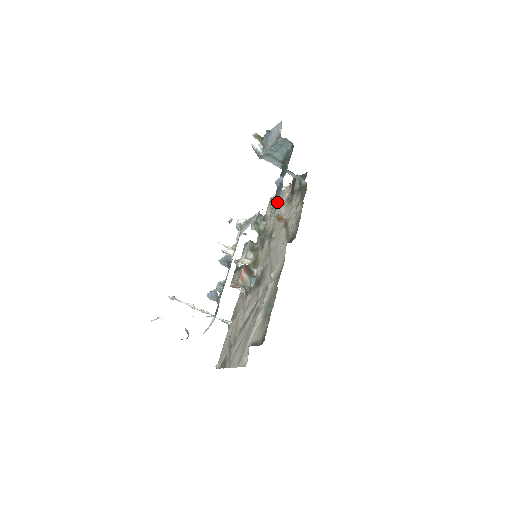
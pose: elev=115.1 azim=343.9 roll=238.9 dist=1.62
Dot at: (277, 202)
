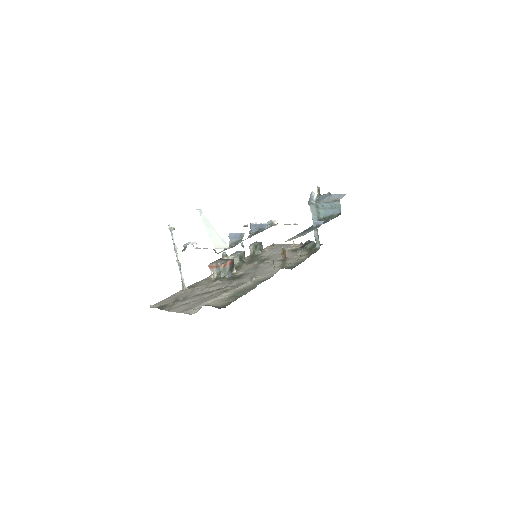
Dot at: occluded
